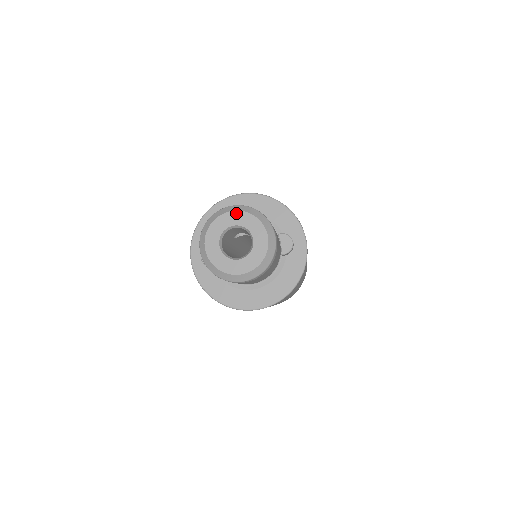
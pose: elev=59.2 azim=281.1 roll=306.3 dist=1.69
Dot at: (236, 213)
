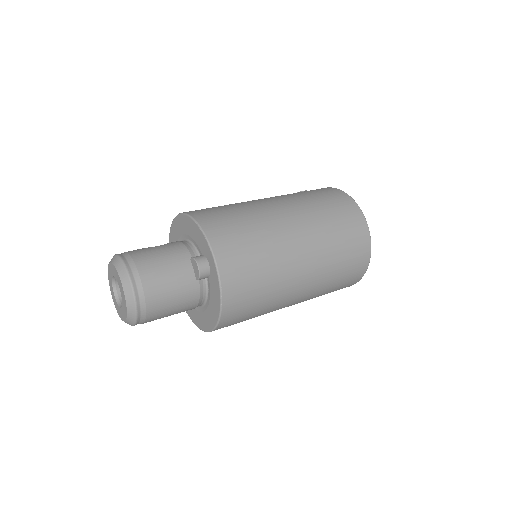
Dot at: (110, 265)
